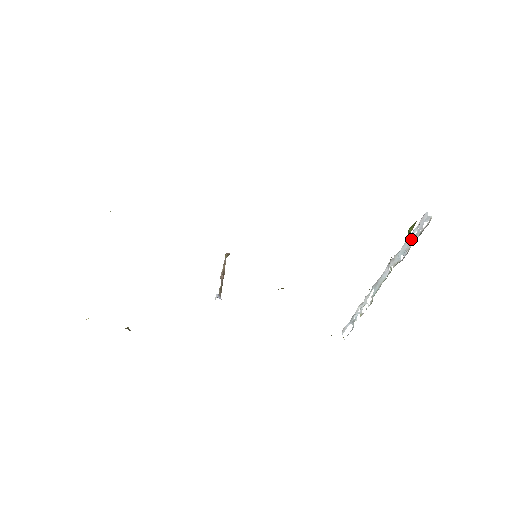
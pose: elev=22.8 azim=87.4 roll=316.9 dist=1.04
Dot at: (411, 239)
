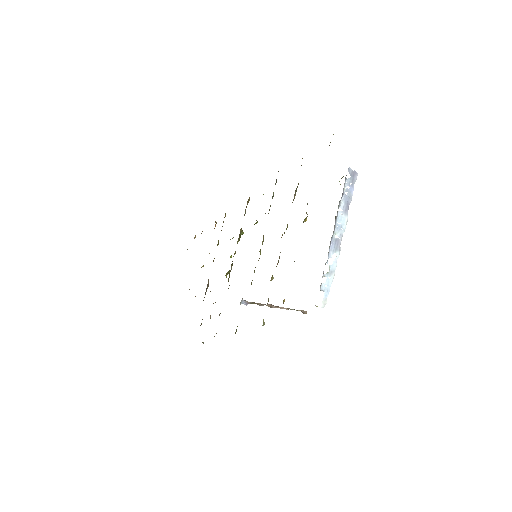
Dot at: (347, 195)
